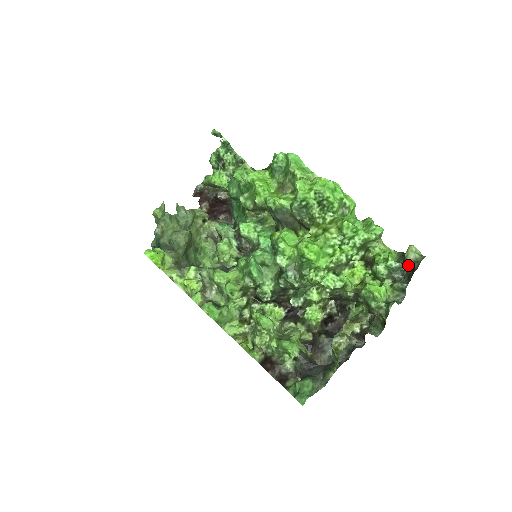
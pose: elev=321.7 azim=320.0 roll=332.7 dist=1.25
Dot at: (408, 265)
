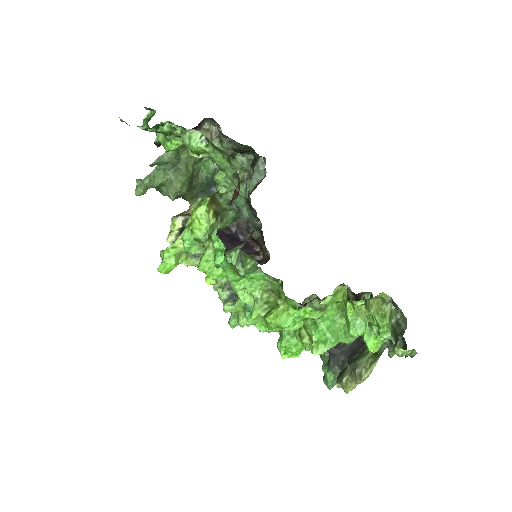
Dot at: occluded
